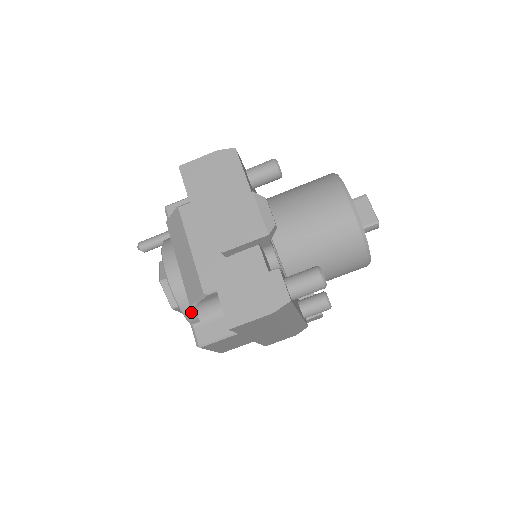
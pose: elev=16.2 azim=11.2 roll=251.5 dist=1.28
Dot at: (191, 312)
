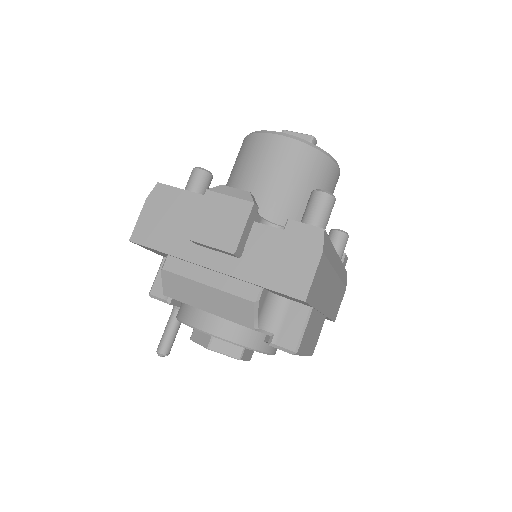
Dot at: (258, 341)
